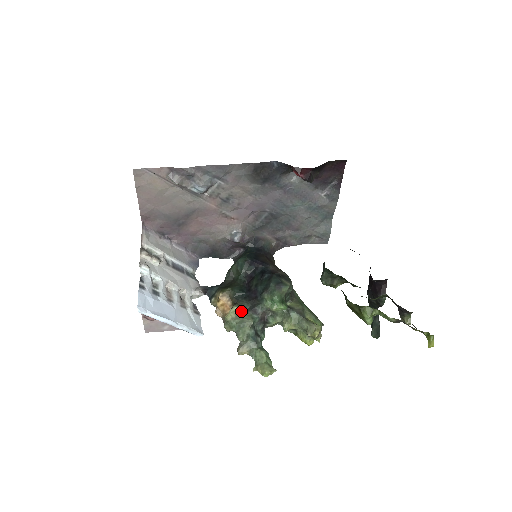
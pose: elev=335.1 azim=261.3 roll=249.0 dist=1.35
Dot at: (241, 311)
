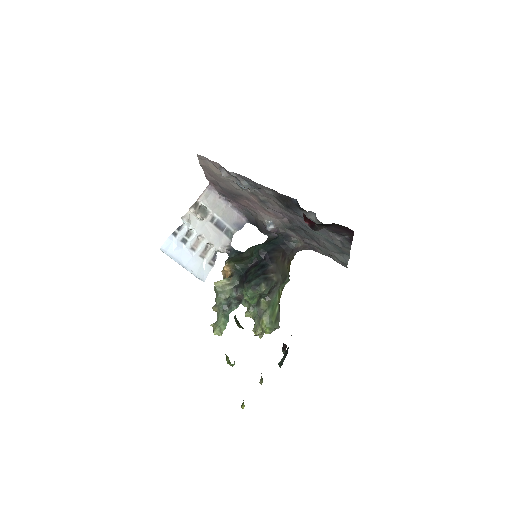
Dot at: (228, 285)
